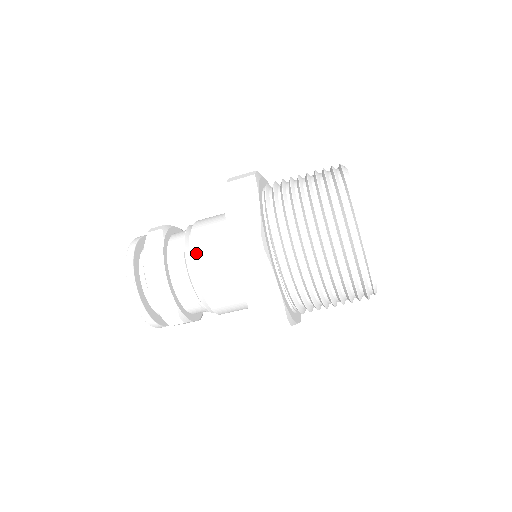
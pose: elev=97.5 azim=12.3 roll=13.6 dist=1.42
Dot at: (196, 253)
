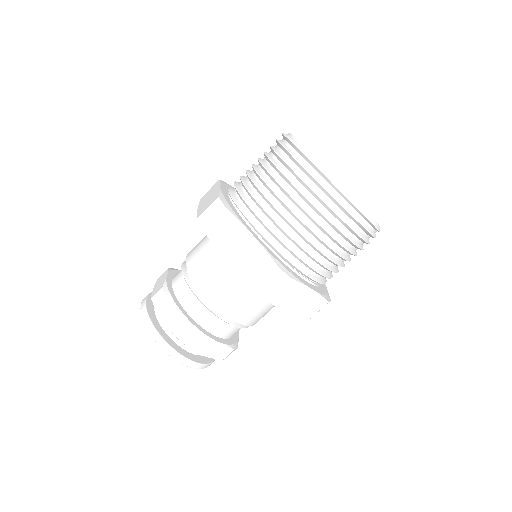
Dot at: (218, 302)
